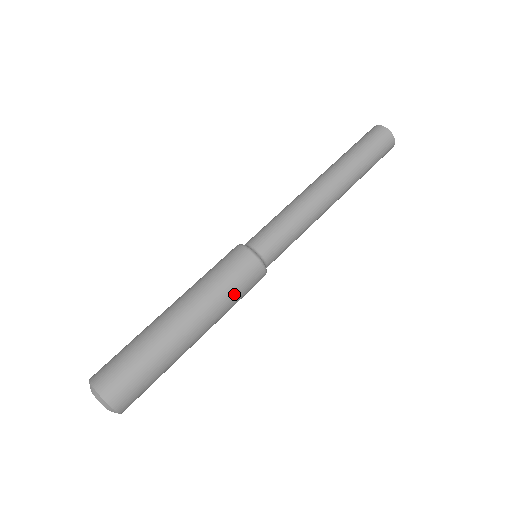
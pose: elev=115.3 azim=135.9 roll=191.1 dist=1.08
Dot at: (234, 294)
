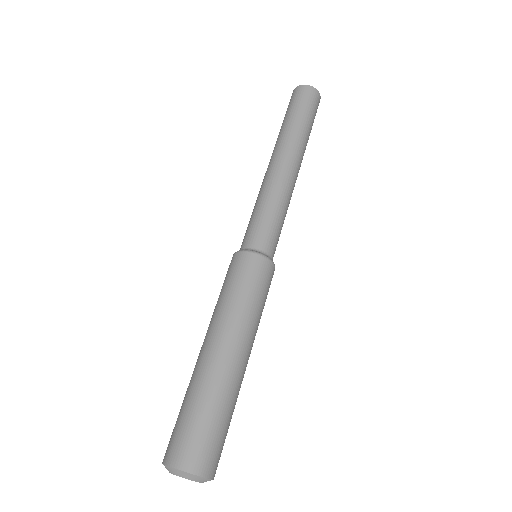
Dot at: (248, 295)
